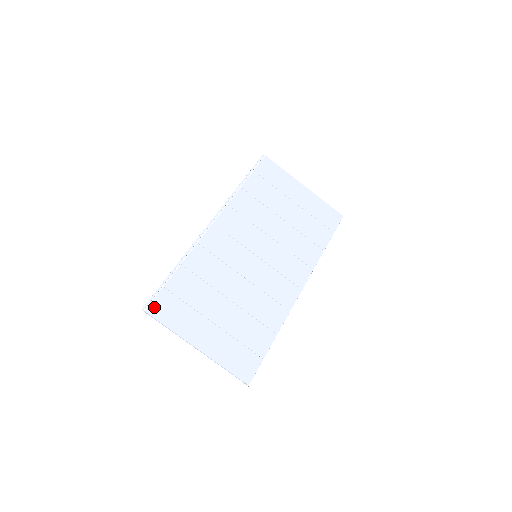
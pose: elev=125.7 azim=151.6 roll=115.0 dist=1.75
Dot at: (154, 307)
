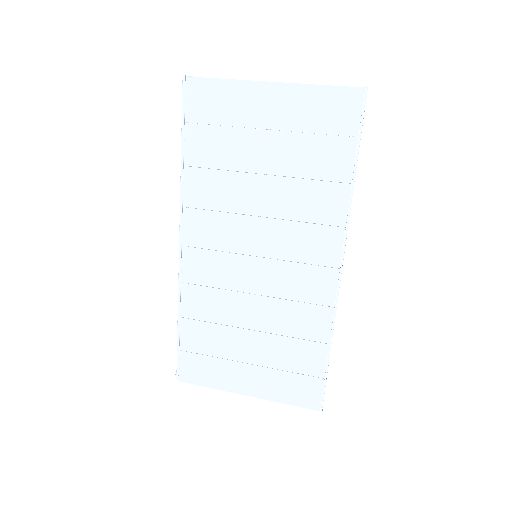
Dot at: (184, 374)
